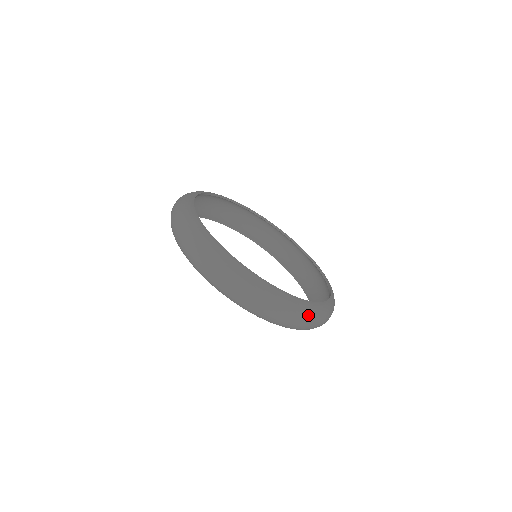
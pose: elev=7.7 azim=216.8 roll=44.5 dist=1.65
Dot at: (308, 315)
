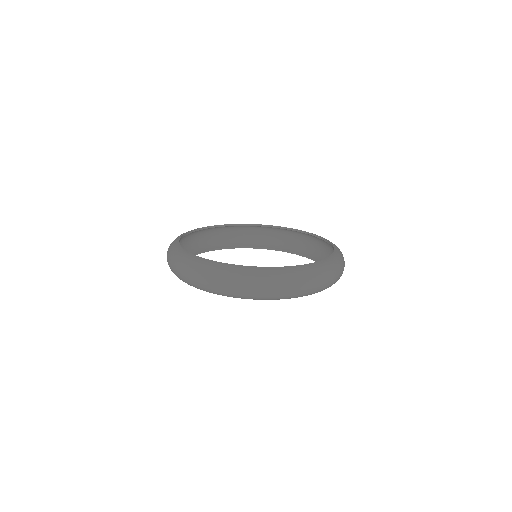
Dot at: occluded
